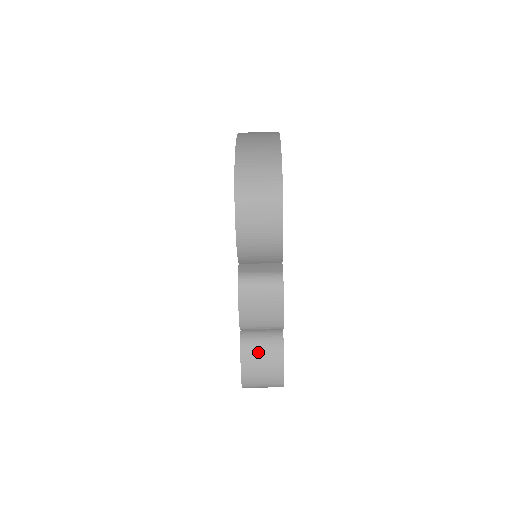
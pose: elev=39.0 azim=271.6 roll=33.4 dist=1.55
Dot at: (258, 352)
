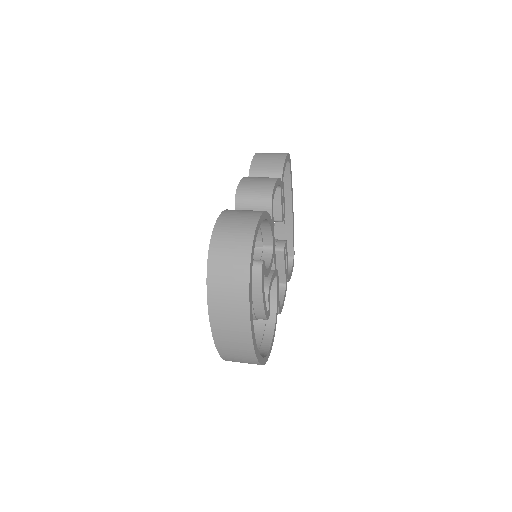
Dot at: occluded
